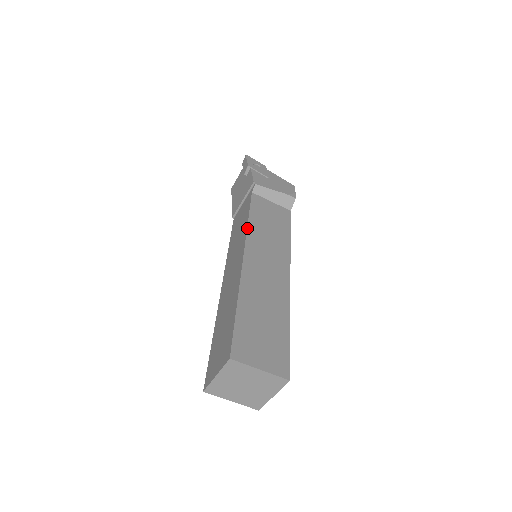
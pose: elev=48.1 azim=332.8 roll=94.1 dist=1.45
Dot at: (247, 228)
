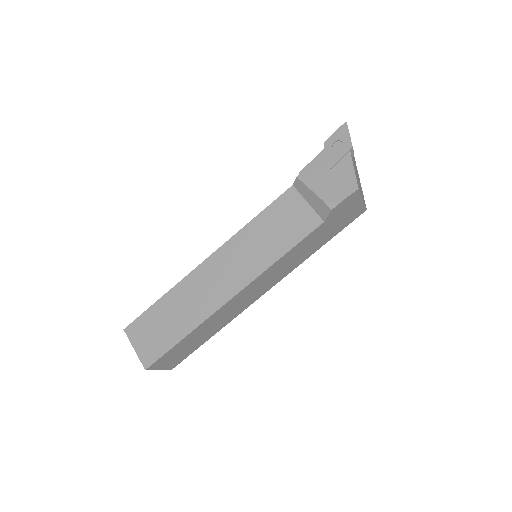
Dot at: (240, 230)
